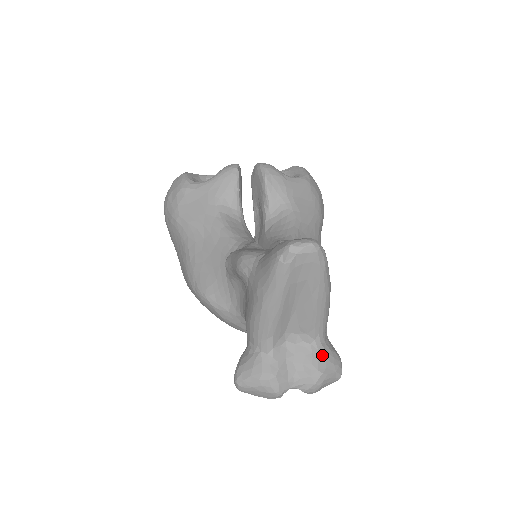
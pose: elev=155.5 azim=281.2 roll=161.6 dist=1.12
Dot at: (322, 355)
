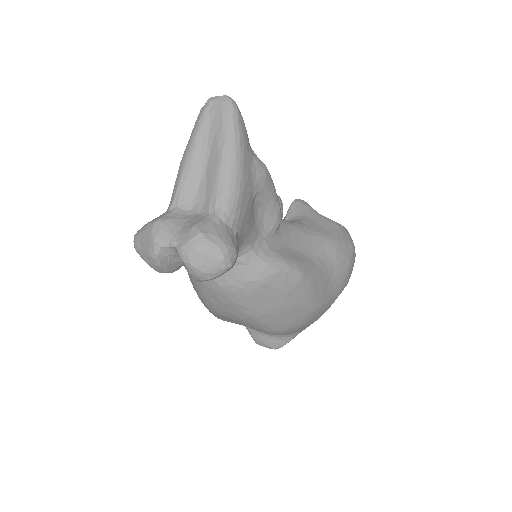
Dot at: (213, 224)
